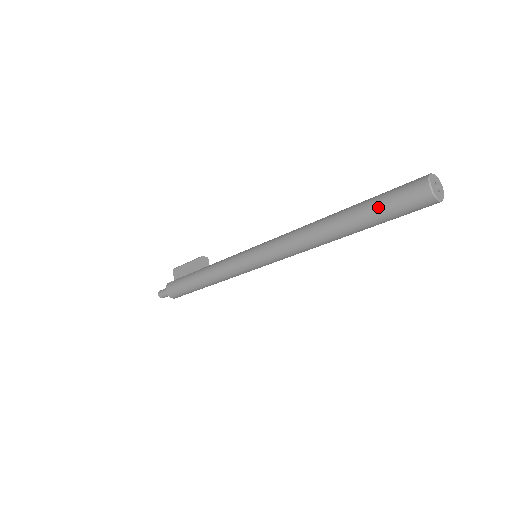
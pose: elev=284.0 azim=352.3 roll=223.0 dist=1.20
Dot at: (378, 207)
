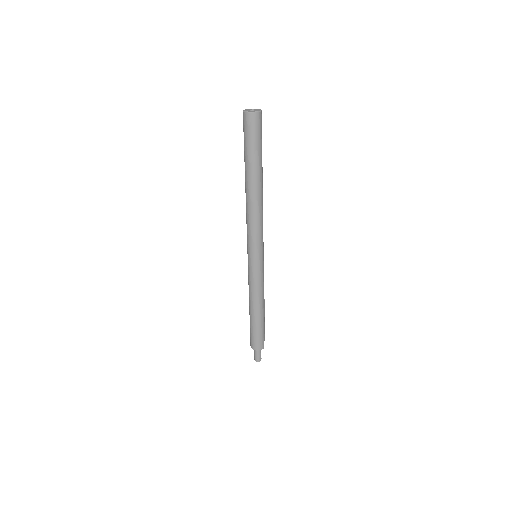
Dot at: (244, 147)
